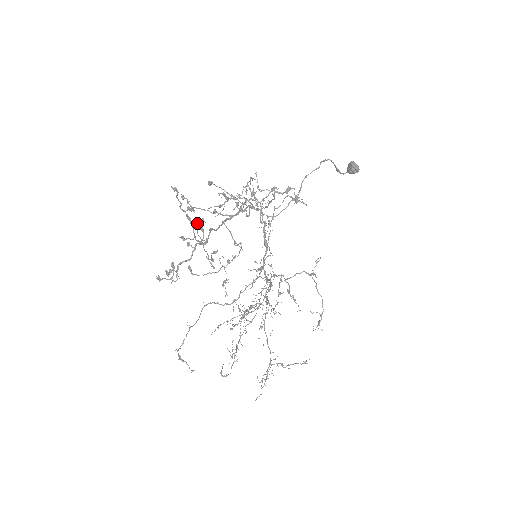
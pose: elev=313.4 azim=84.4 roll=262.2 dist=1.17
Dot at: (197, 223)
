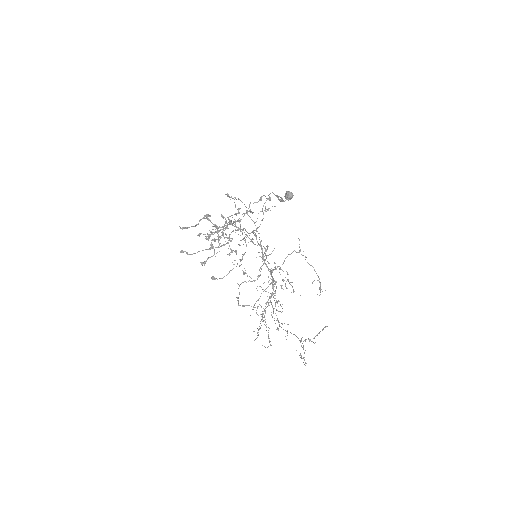
Dot at: (212, 229)
